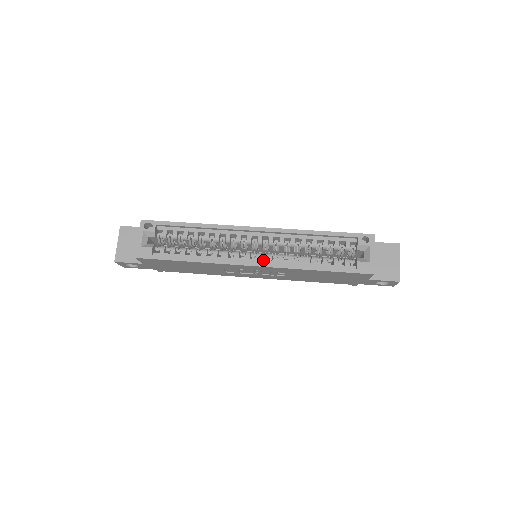
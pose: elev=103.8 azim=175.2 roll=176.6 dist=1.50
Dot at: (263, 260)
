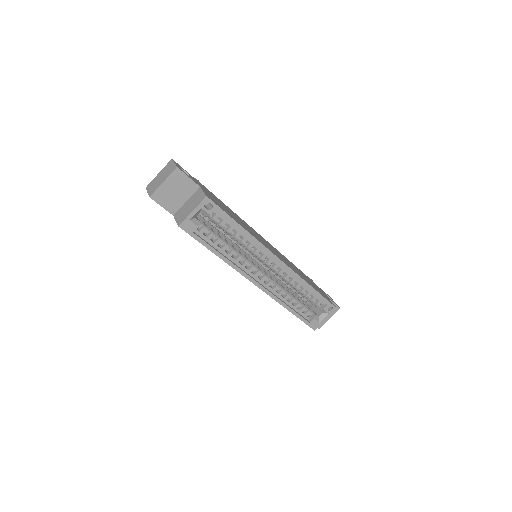
Dot at: (265, 283)
